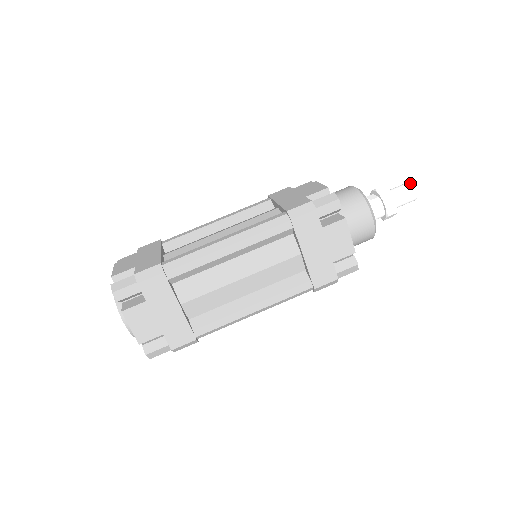
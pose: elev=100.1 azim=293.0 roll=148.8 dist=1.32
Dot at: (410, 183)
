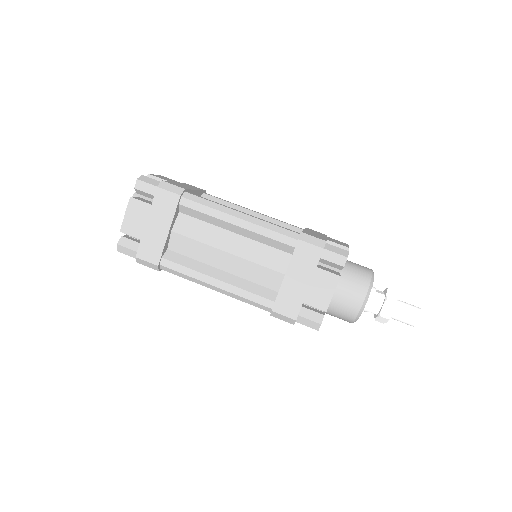
Dot at: (420, 309)
